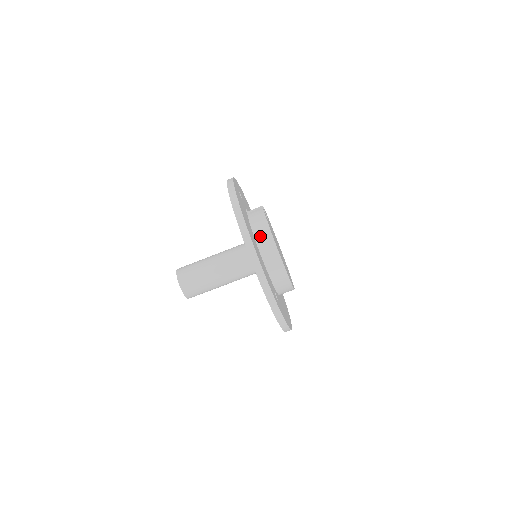
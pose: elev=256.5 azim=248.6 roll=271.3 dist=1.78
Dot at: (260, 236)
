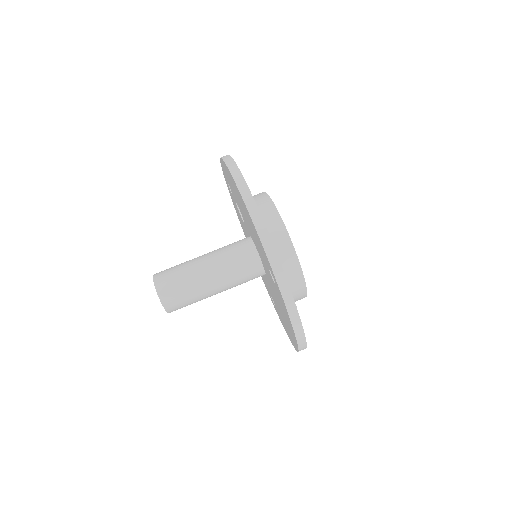
Dot at: (259, 206)
